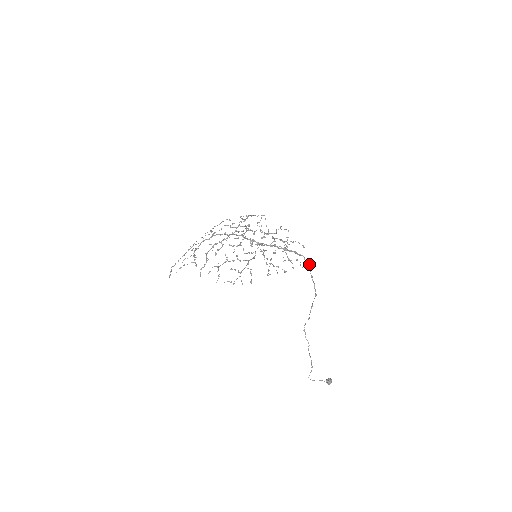
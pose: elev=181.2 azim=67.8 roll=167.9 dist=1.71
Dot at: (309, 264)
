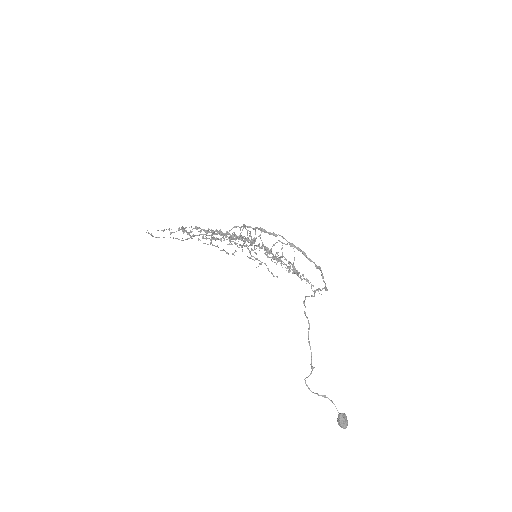
Dot at: (320, 267)
